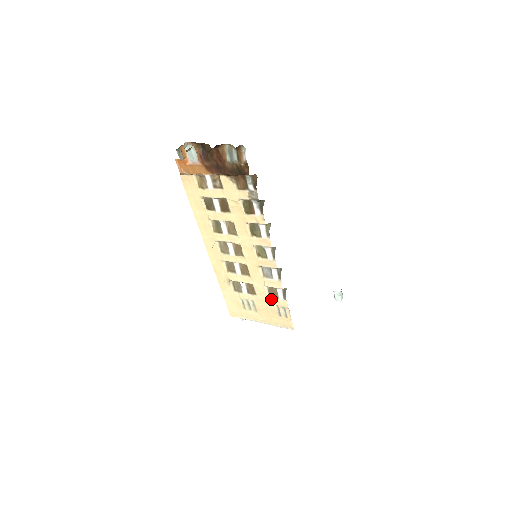
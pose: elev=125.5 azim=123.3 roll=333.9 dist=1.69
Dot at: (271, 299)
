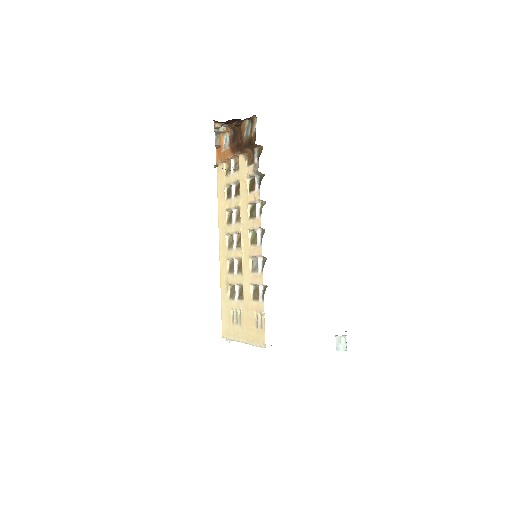
Dot at: (253, 303)
